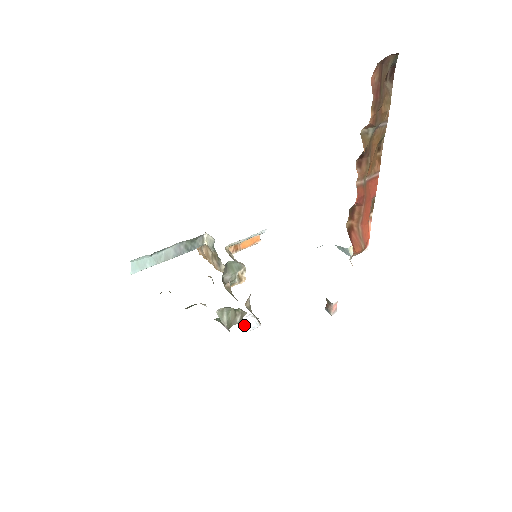
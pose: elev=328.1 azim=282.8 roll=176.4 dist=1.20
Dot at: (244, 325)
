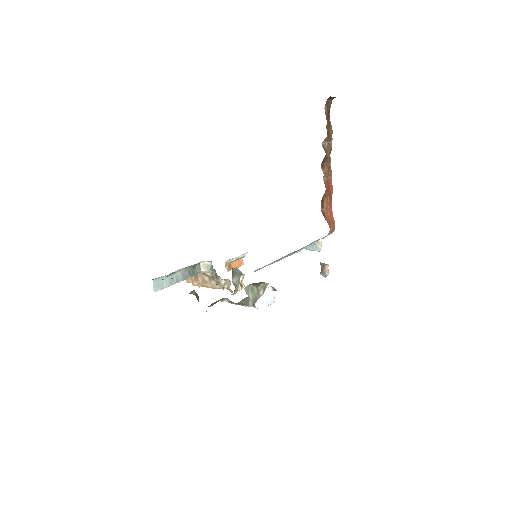
Dot at: (266, 297)
